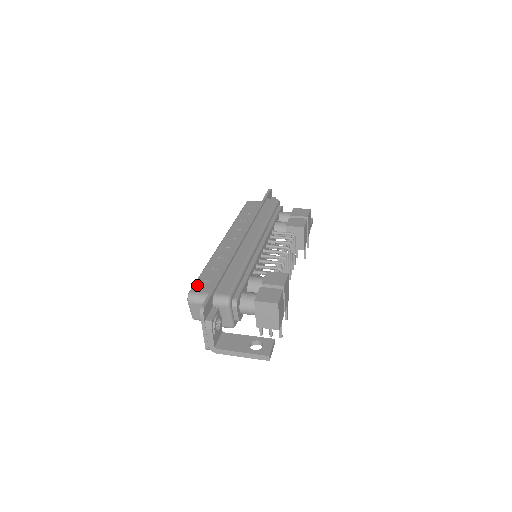
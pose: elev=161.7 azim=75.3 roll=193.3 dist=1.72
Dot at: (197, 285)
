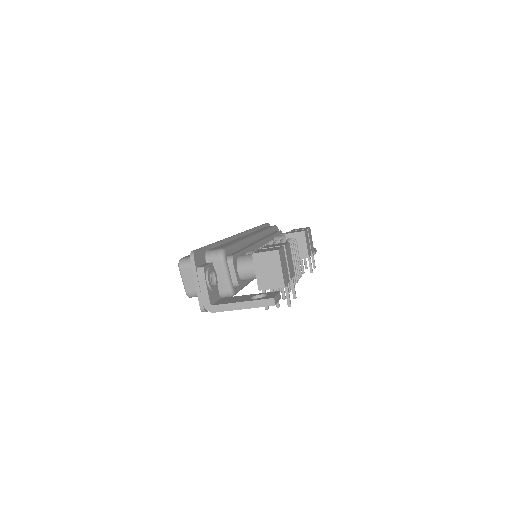
Dot at: (189, 255)
